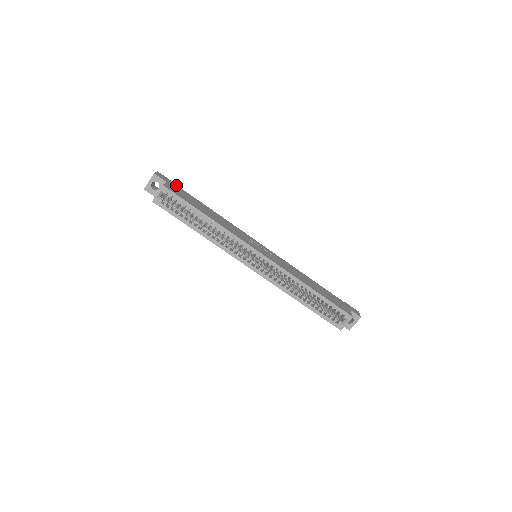
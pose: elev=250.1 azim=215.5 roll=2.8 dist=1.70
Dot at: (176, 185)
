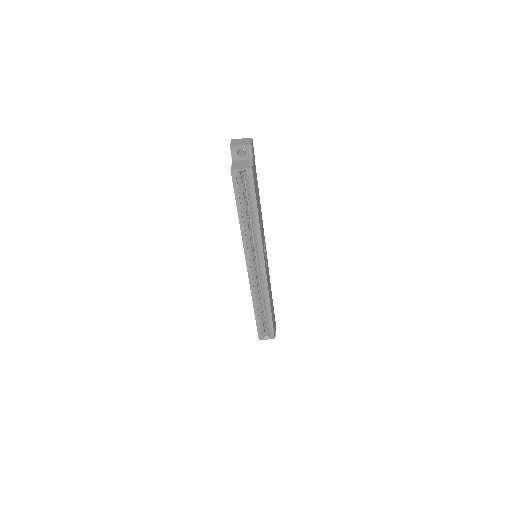
Dot at: occluded
